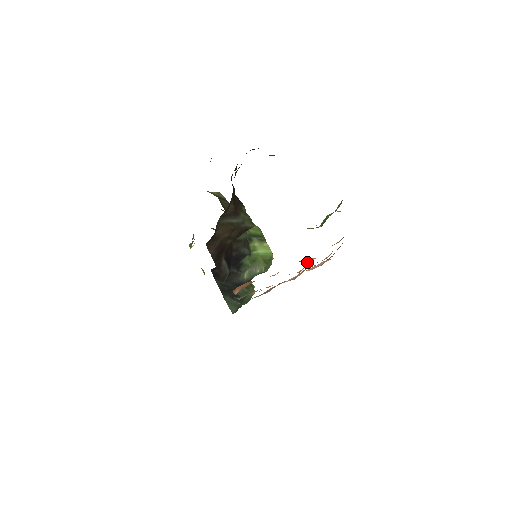
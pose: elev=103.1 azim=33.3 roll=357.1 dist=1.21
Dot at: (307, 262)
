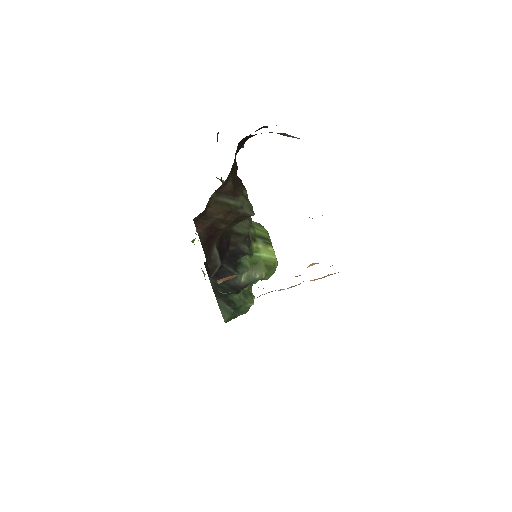
Dot at: (308, 266)
